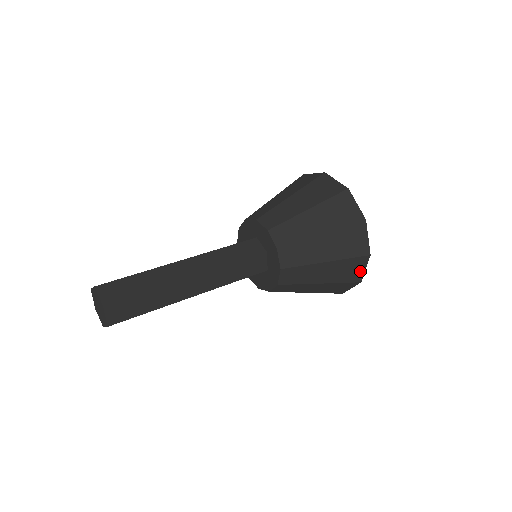
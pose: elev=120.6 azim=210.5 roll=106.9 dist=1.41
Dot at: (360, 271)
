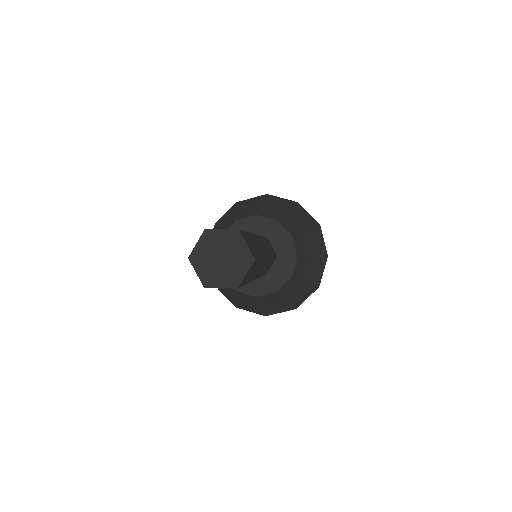
Dot at: (323, 243)
